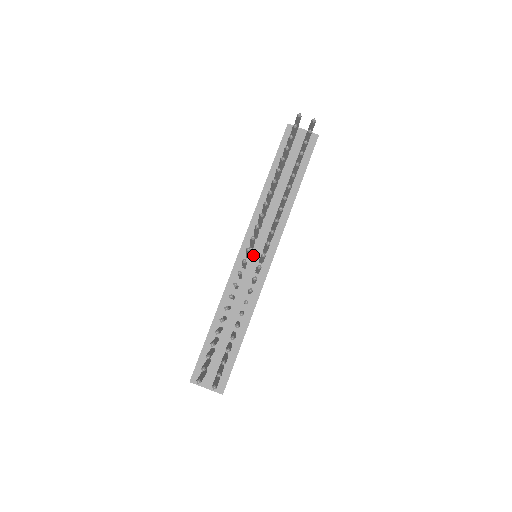
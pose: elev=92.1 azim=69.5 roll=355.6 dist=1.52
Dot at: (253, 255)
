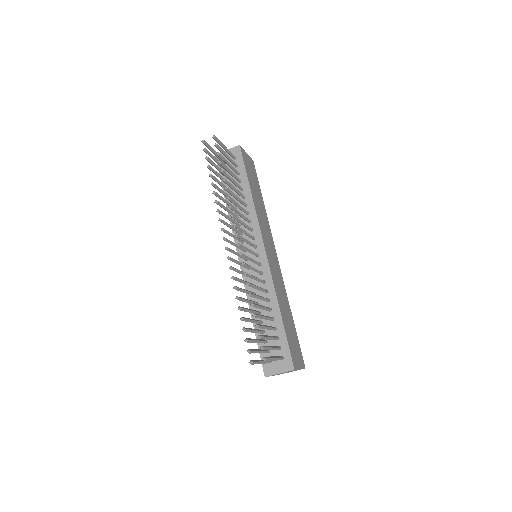
Dot at: (249, 256)
